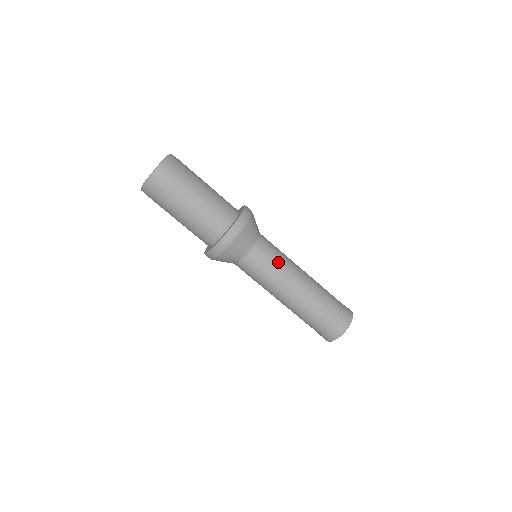
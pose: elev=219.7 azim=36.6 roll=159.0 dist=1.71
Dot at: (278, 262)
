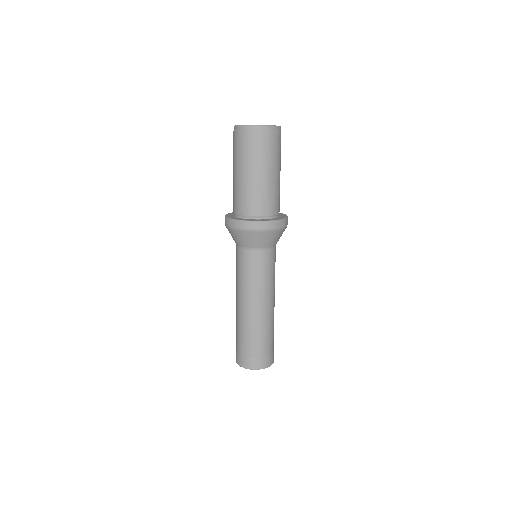
Dot at: (274, 274)
